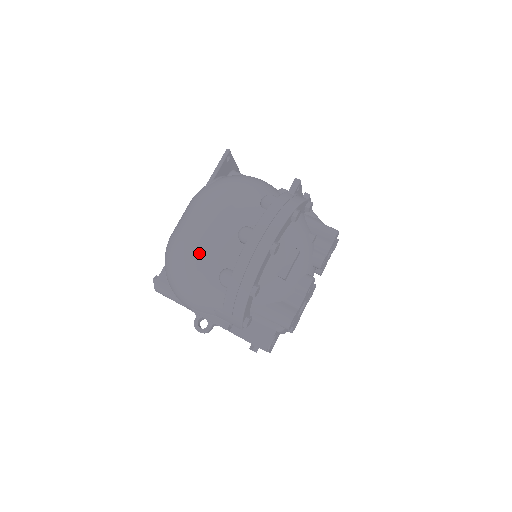
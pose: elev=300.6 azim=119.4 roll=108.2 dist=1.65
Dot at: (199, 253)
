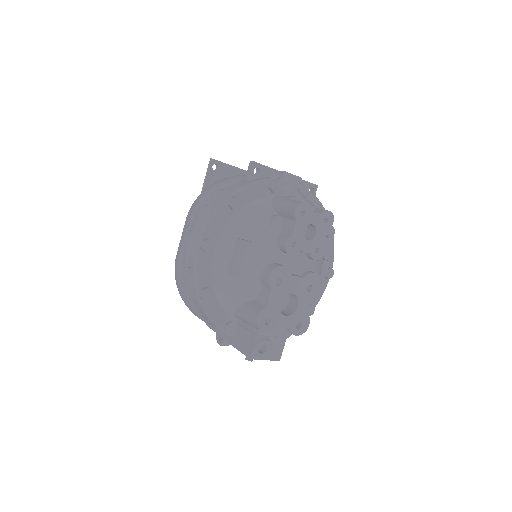
Dot at: (177, 268)
